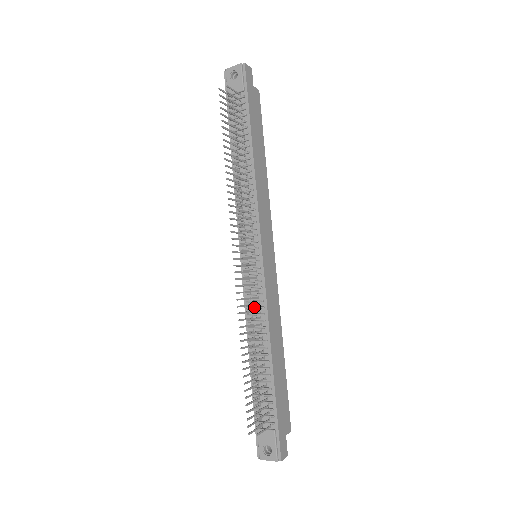
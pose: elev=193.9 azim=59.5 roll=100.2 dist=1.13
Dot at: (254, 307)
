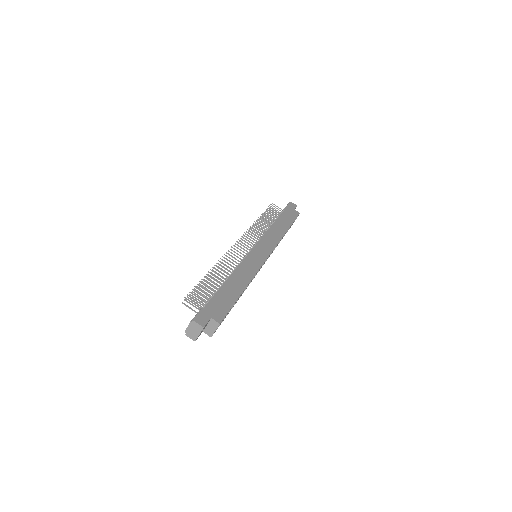
Dot at: occluded
